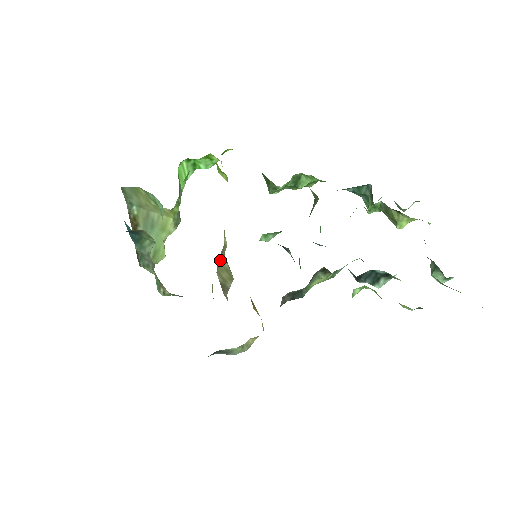
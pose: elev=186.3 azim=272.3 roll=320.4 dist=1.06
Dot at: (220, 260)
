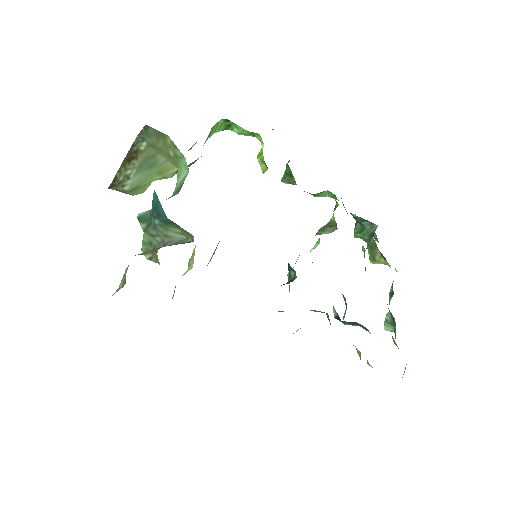
Dot at: occluded
